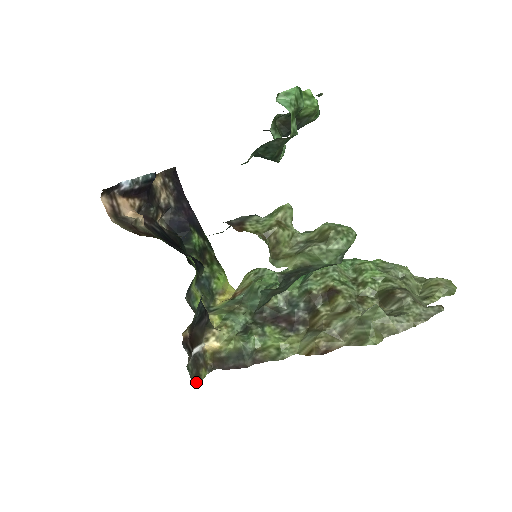
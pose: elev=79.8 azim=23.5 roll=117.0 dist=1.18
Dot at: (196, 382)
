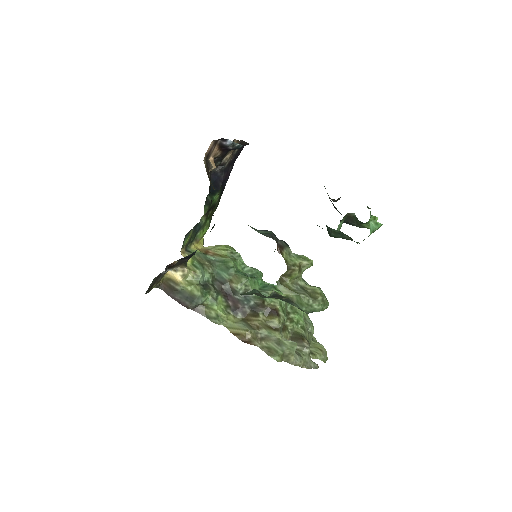
Dot at: (148, 290)
